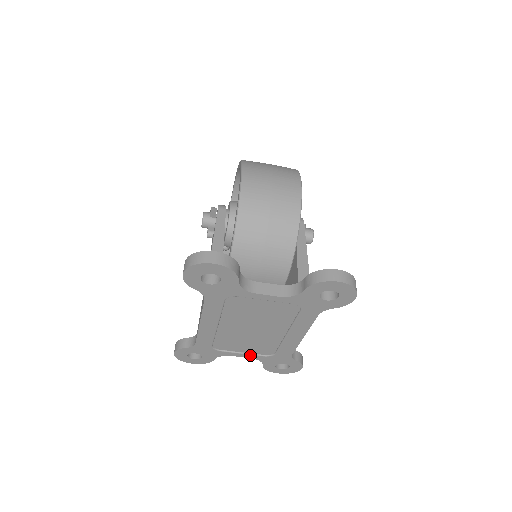
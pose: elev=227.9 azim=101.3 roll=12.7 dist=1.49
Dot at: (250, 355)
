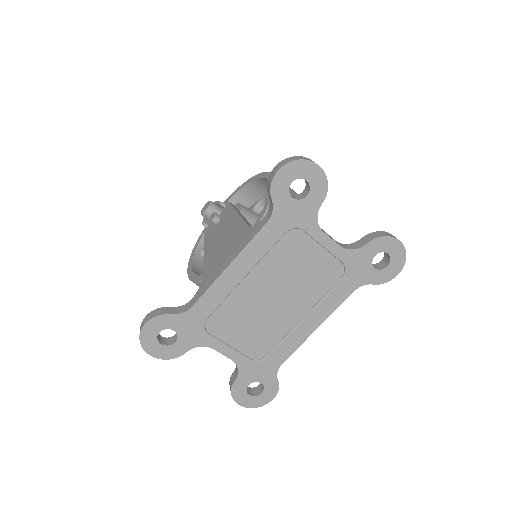
Dot at: (236, 353)
